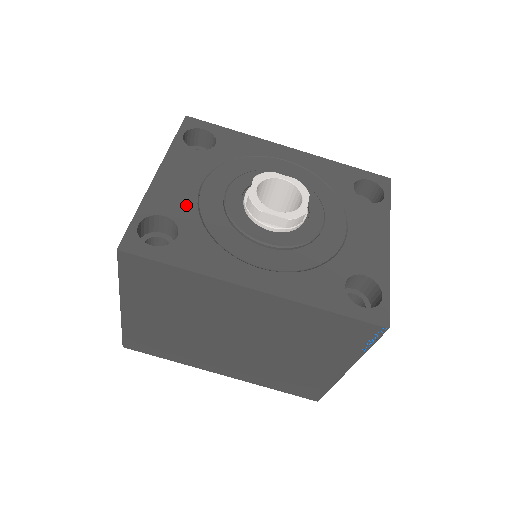
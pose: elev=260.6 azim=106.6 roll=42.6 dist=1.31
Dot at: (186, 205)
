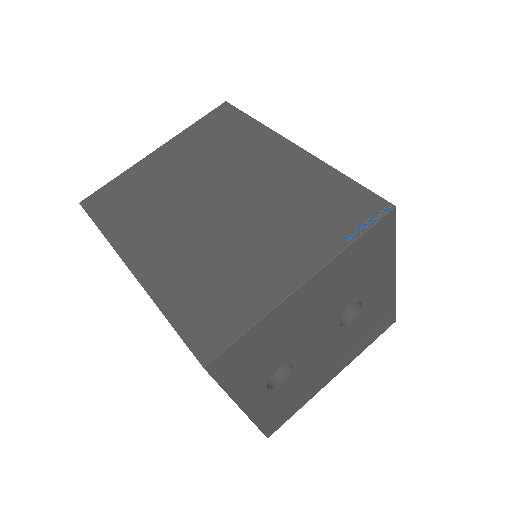
Dot at: occluded
